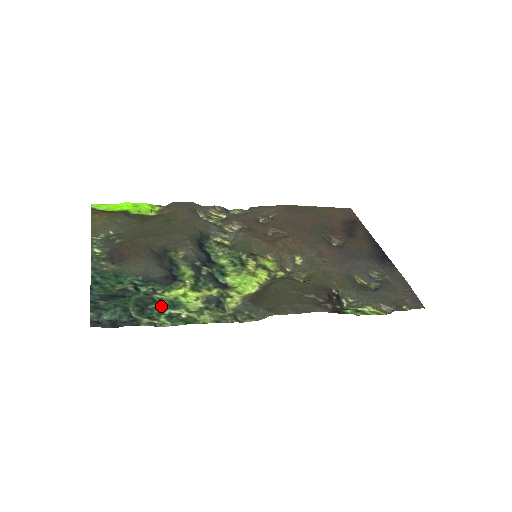
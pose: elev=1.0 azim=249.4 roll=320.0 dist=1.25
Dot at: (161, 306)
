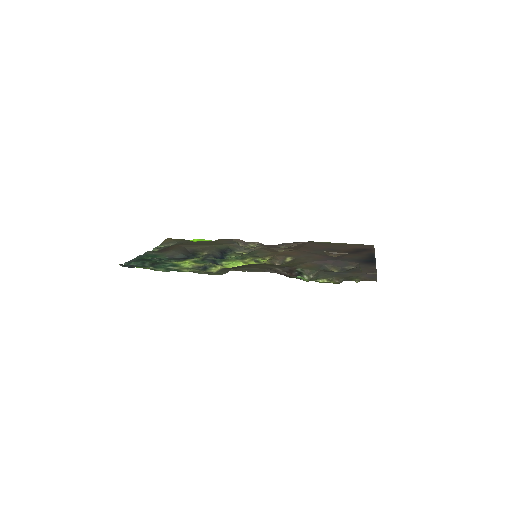
Dot at: (166, 265)
